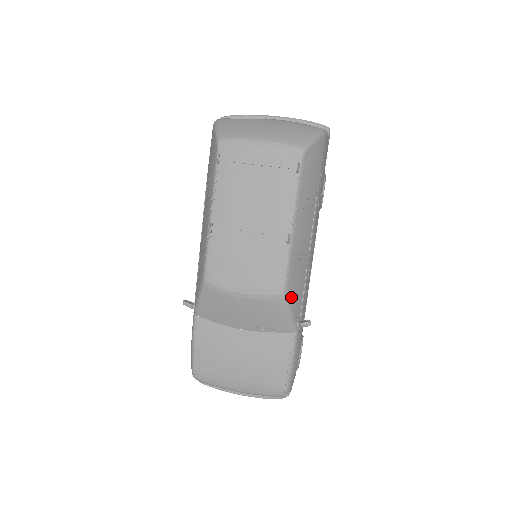
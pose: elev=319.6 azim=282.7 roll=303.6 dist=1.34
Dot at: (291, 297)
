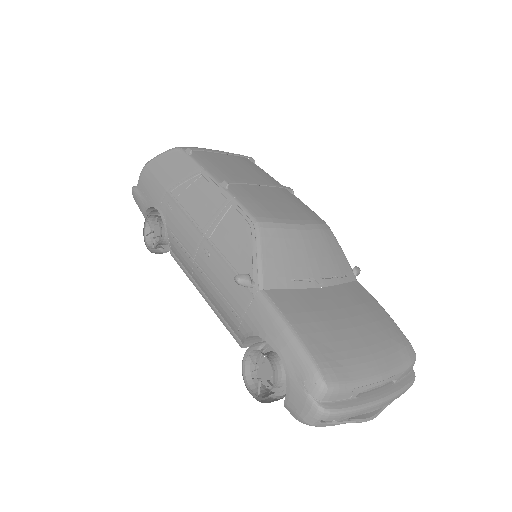
Dot at: occluded
